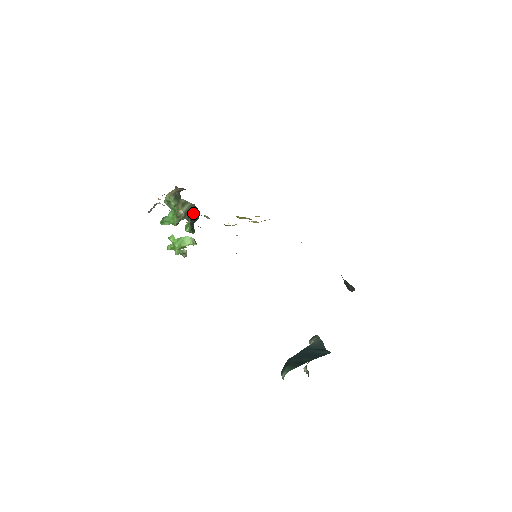
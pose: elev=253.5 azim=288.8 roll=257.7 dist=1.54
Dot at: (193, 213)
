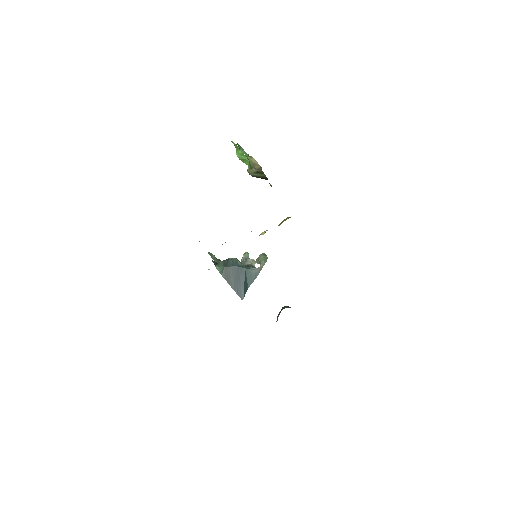
Dot at: (261, 178)
